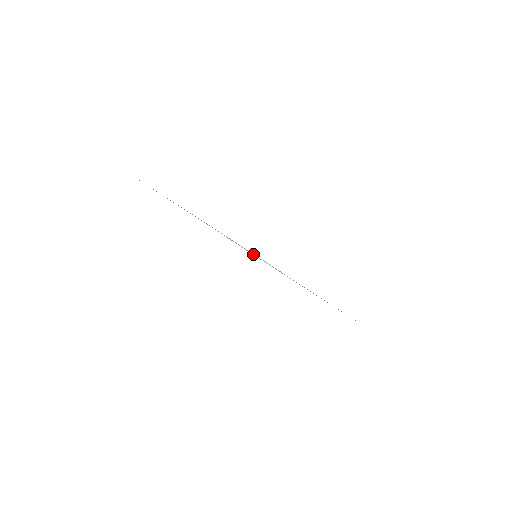
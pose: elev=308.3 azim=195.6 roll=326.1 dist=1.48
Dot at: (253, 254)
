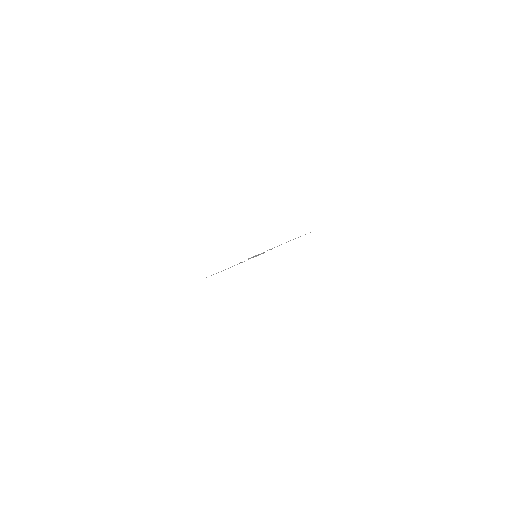
Dot at: occluded
